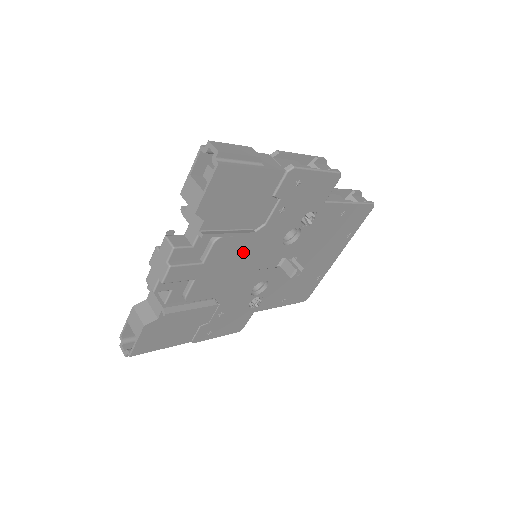
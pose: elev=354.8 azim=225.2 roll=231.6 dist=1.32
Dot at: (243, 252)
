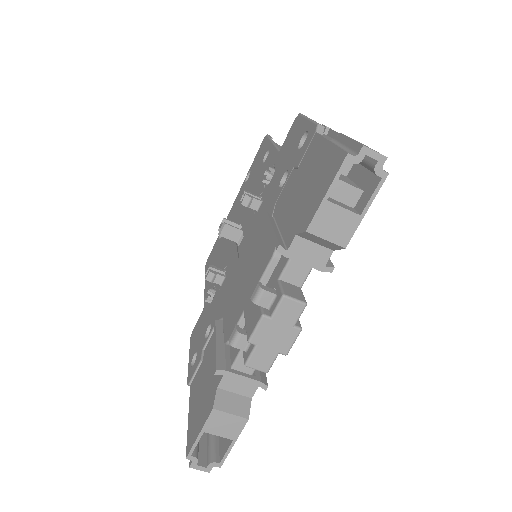
Dot at: occluded
